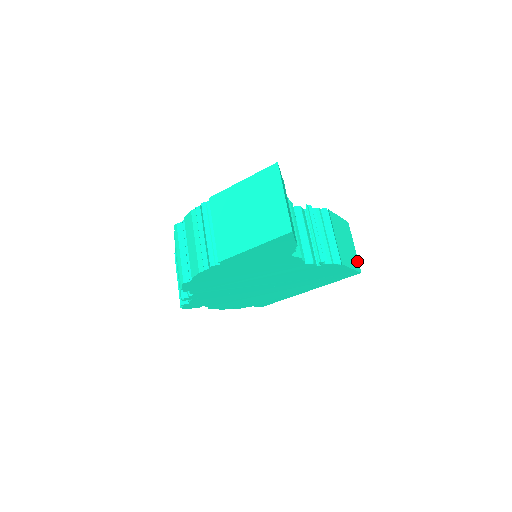
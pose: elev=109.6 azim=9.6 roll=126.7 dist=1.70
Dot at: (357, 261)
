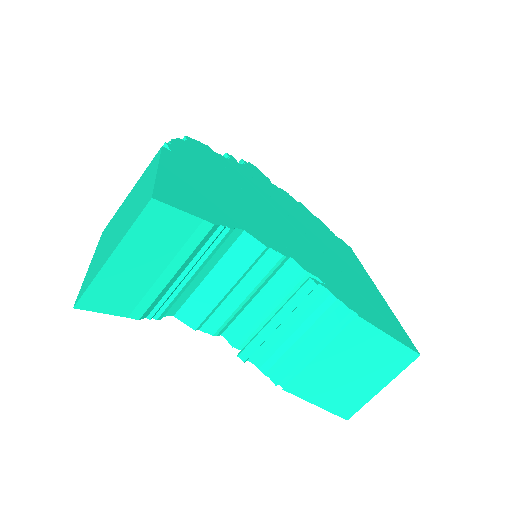
Dot at: (358, 405)
